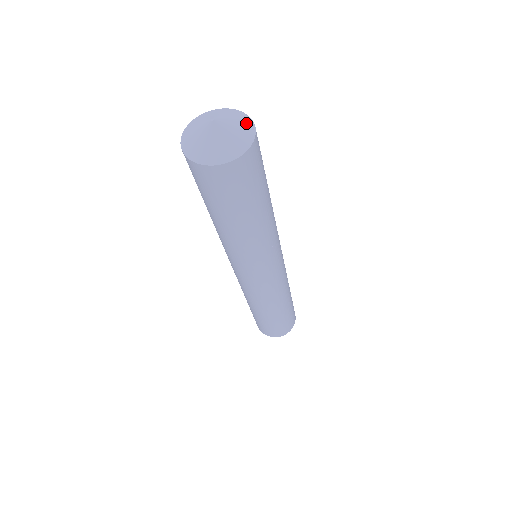
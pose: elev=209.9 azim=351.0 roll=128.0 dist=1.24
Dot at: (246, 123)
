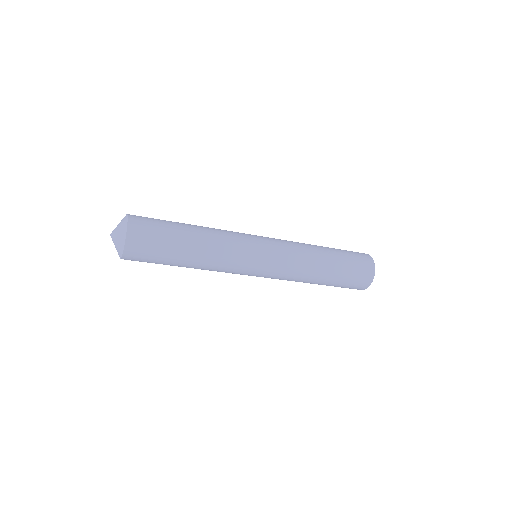
Dot at: (122, 236)
